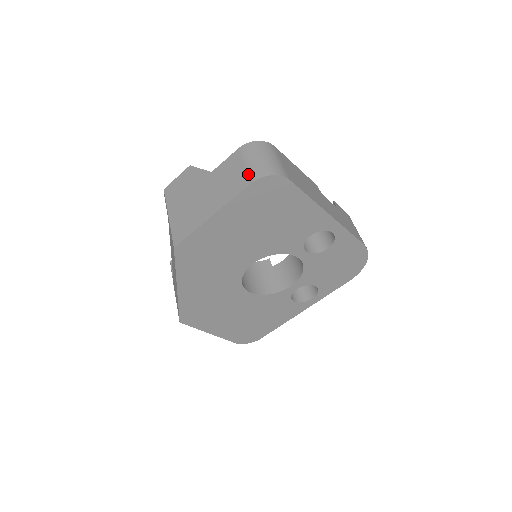
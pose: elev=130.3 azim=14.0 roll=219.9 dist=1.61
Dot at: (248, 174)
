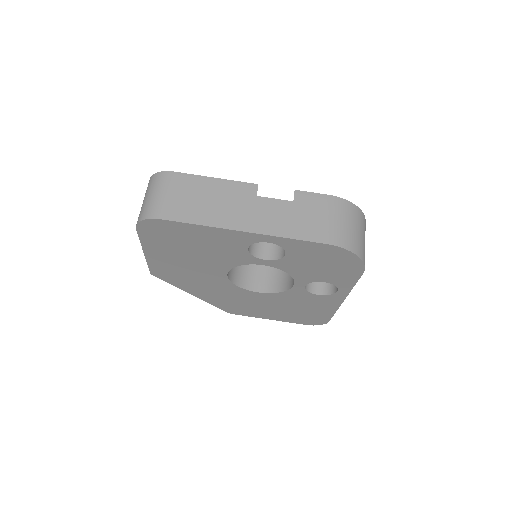
Dot at: occluded
